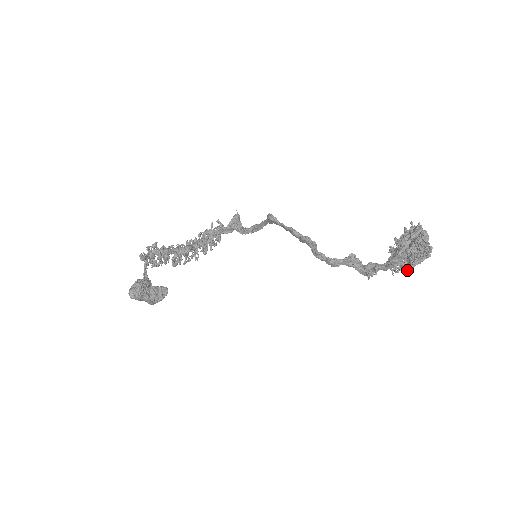
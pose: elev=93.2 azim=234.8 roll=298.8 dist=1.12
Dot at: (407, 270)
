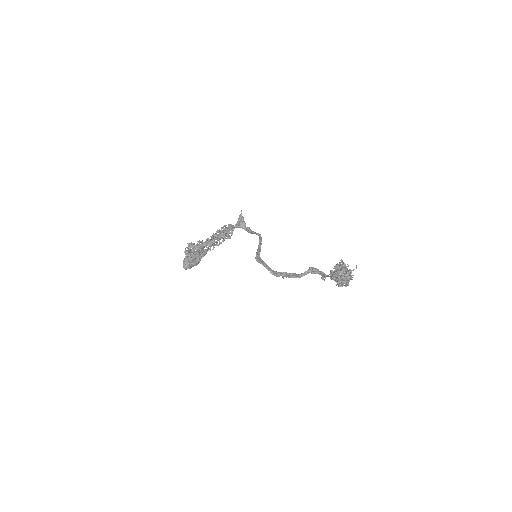
Dot at: occluded
